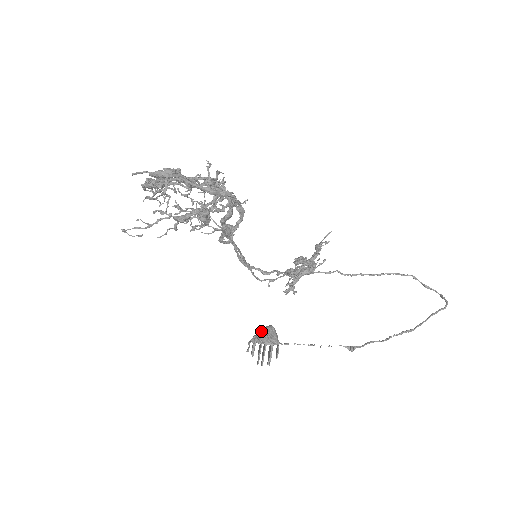
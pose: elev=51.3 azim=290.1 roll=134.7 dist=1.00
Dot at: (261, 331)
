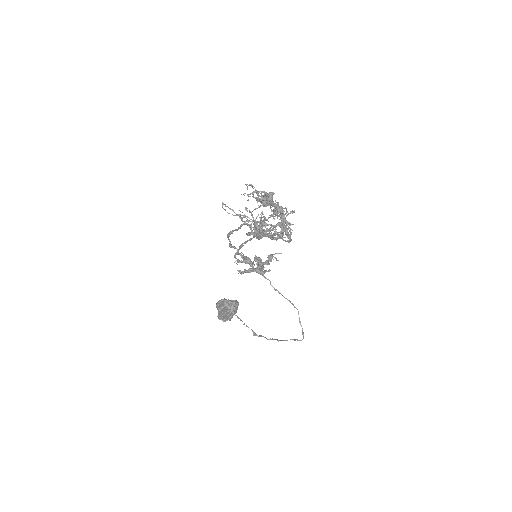
Dot at: (234, 302)
